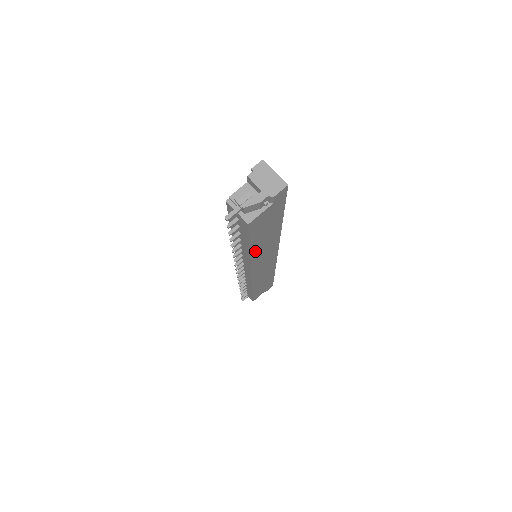
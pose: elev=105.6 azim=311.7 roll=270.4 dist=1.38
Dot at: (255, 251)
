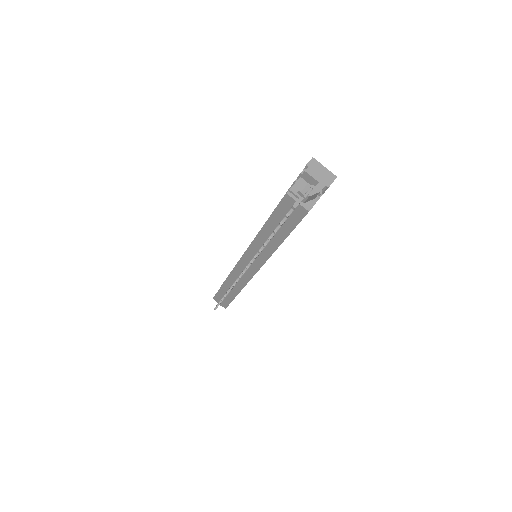
Dot at: occluded
